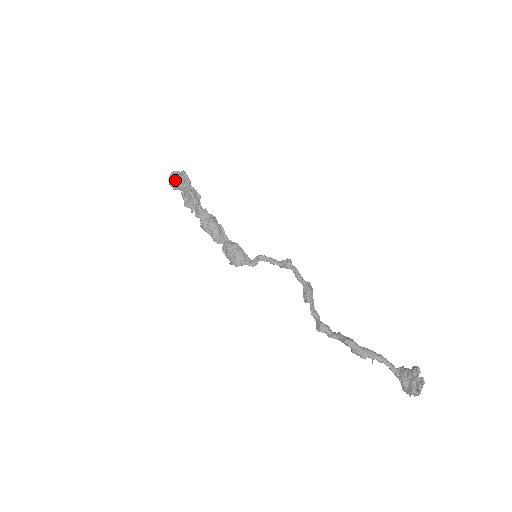
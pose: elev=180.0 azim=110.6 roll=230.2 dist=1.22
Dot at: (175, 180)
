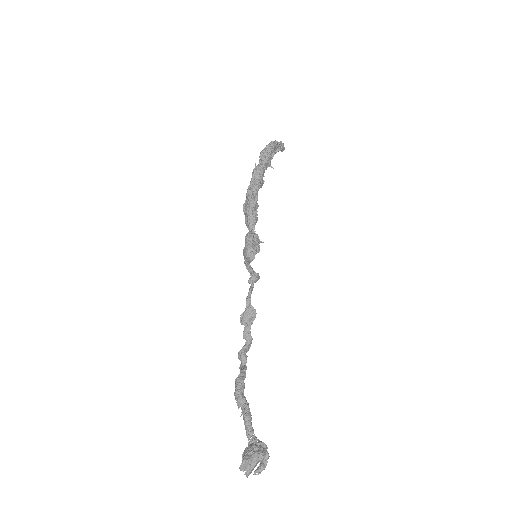
Dot at: (260, 152)
